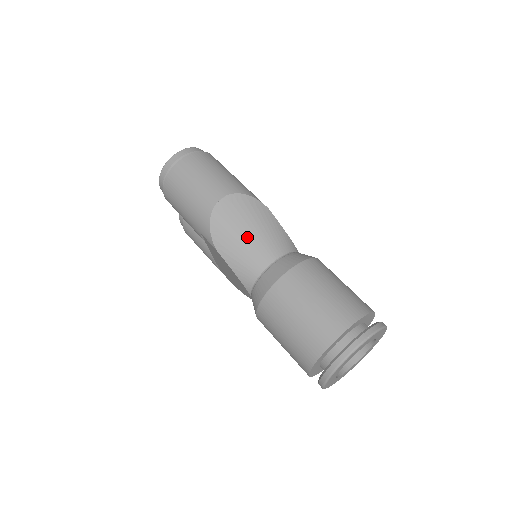
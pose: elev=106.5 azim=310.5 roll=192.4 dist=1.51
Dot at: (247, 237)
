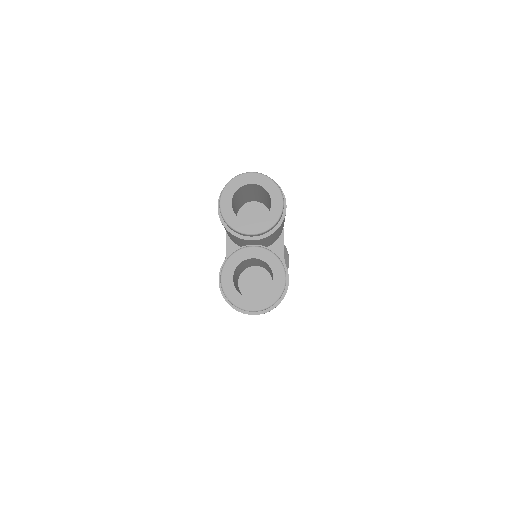
Dot at: occluded
